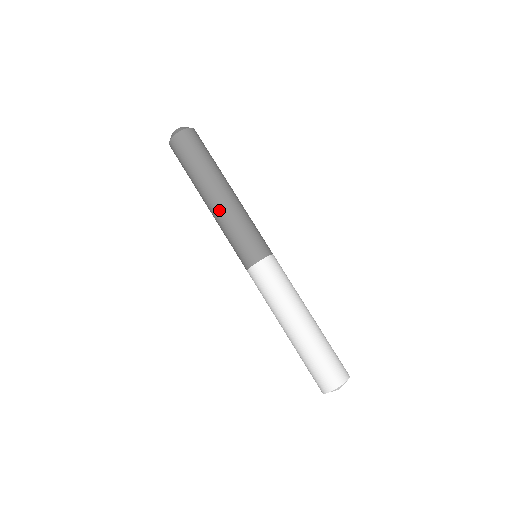
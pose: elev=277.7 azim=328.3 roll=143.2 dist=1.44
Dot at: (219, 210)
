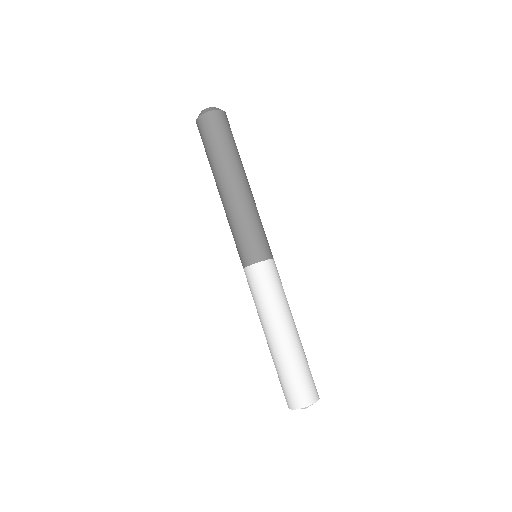
Dot at: (241, 197)
